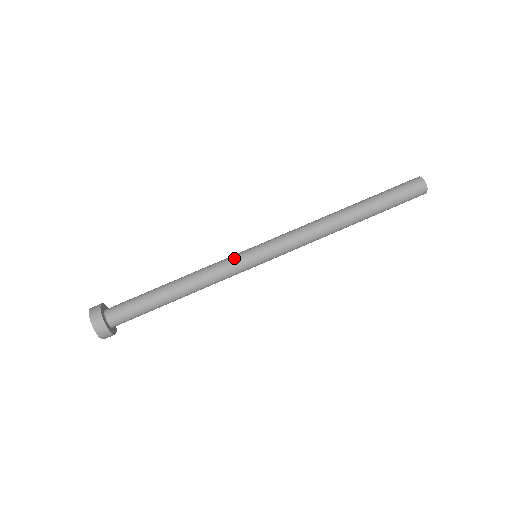
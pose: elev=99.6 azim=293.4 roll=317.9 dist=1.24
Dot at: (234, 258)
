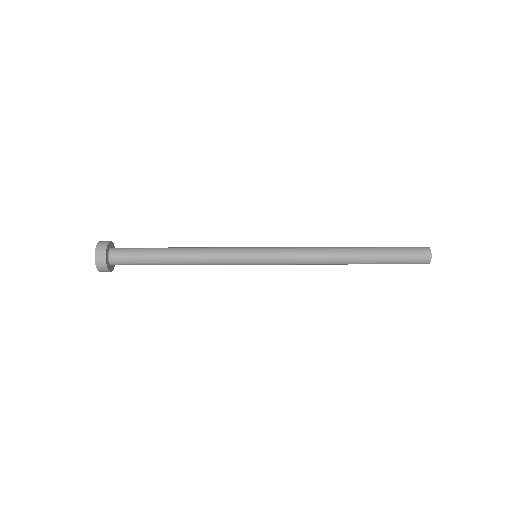
Dot at: (236, 264)
